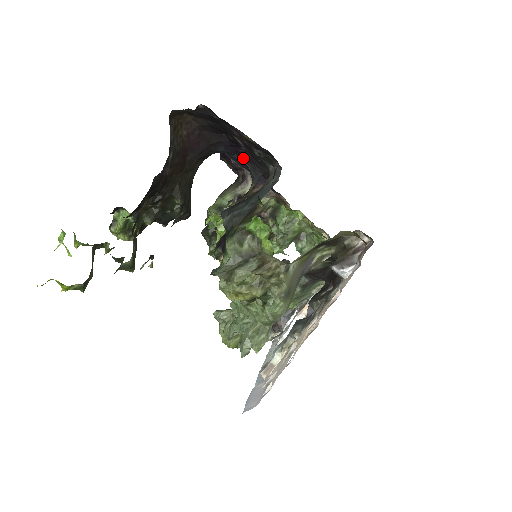
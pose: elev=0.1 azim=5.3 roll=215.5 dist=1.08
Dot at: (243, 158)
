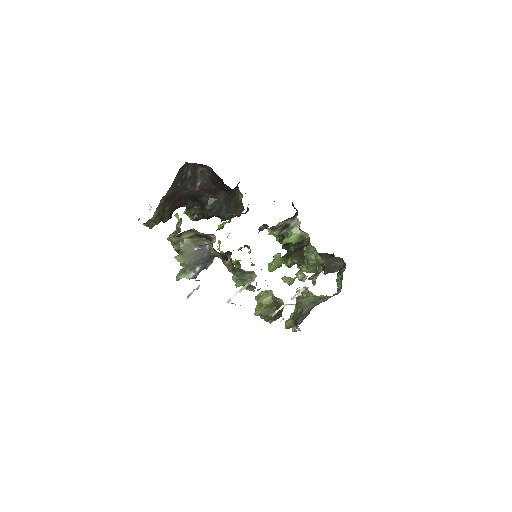
Dot at: occluded
